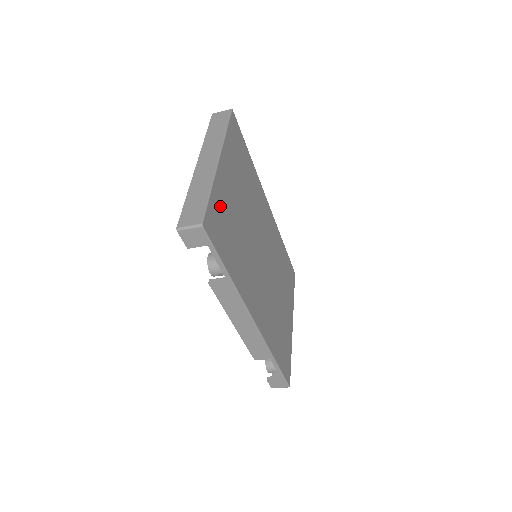
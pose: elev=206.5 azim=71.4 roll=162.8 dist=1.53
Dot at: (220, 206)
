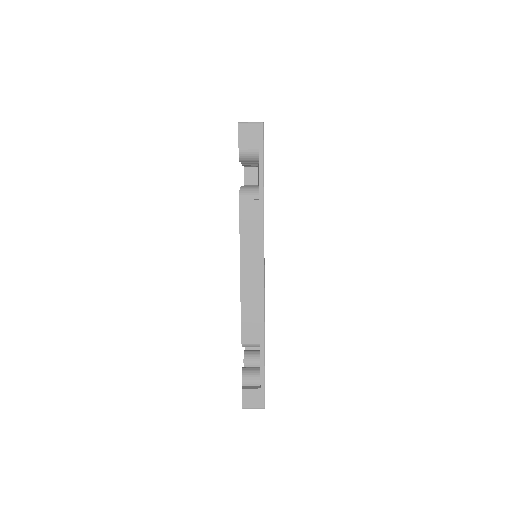
Dot at: occluded
